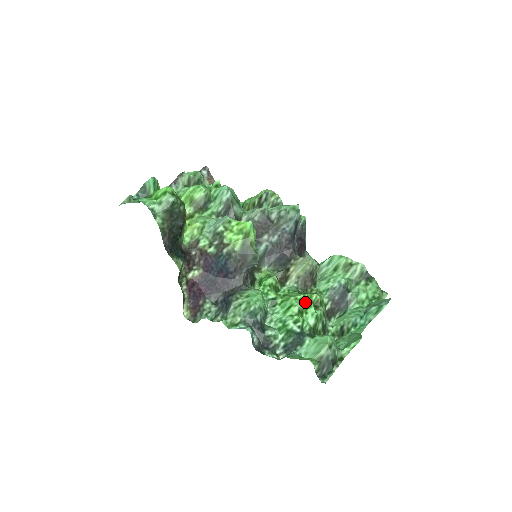
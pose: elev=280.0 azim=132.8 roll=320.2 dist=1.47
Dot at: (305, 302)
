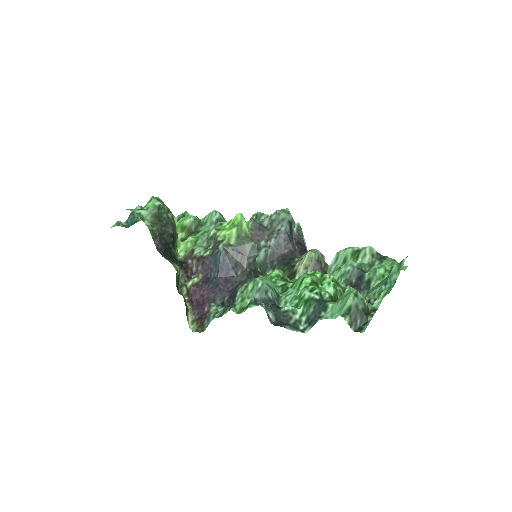
Dot at: (317, 276)
